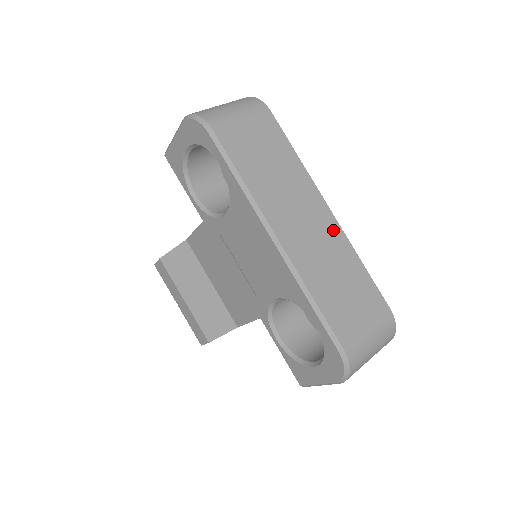
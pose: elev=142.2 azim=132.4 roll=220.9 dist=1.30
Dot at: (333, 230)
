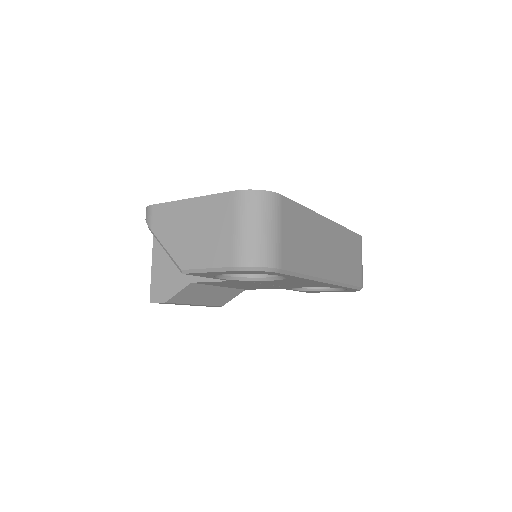
Dot at: (335, 231)
